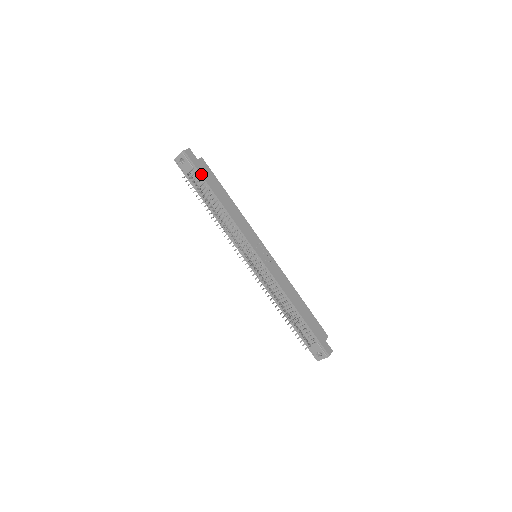
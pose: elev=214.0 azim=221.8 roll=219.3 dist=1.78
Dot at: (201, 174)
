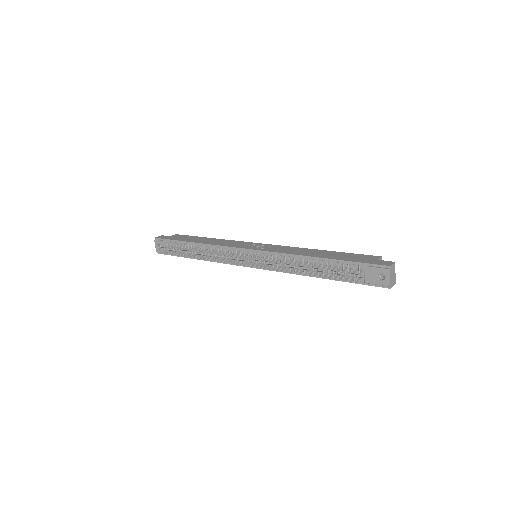
Dot at: (174, 240)
